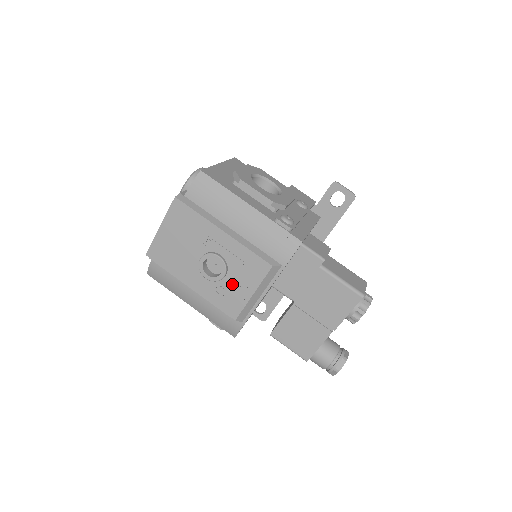
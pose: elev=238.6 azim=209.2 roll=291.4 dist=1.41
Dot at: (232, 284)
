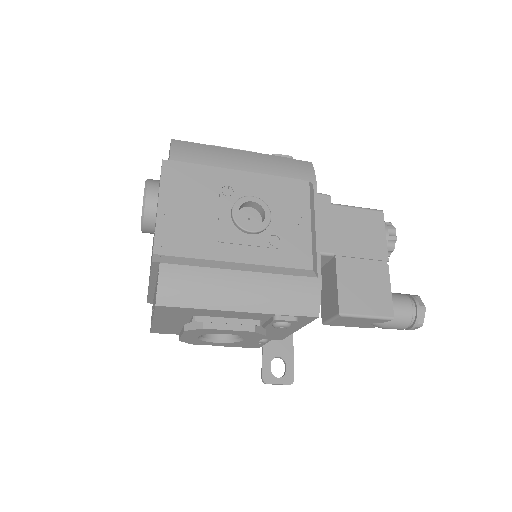
Dot at: (283, 225)
